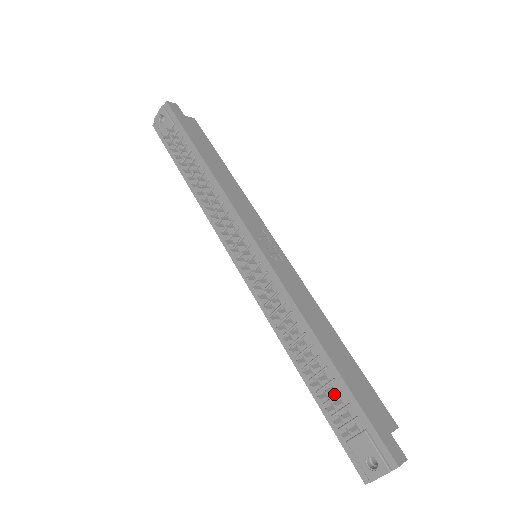
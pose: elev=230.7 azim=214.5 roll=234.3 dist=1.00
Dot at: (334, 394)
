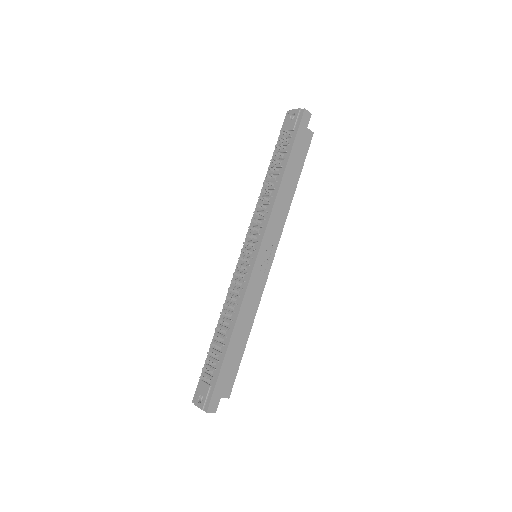
Dot at: (216, 358)
